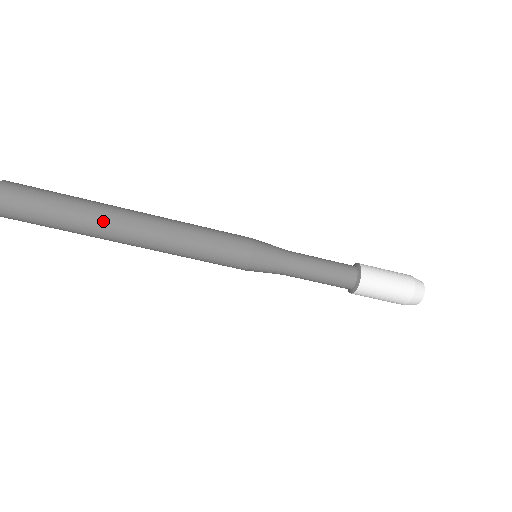
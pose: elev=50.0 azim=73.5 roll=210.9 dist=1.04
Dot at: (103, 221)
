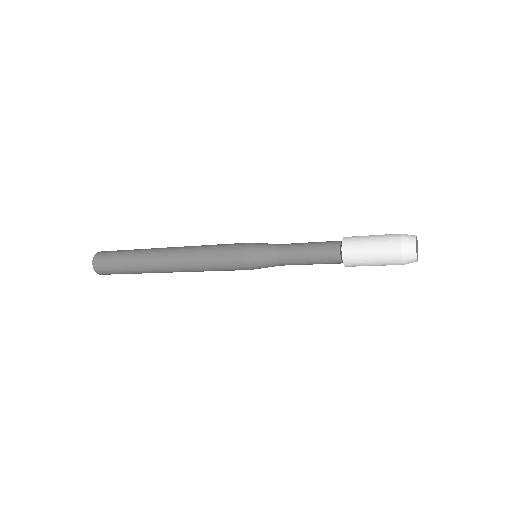
Dot at: (148, 267)
